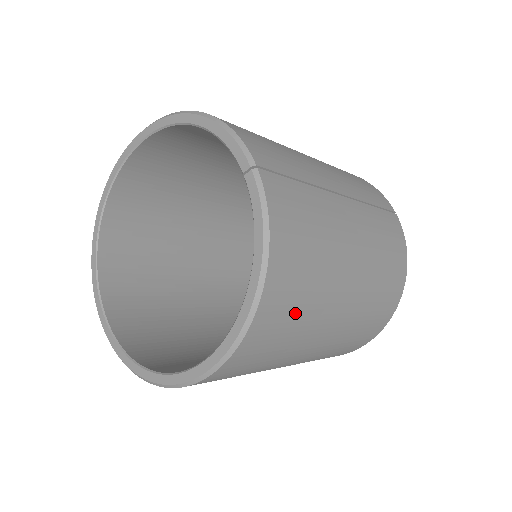
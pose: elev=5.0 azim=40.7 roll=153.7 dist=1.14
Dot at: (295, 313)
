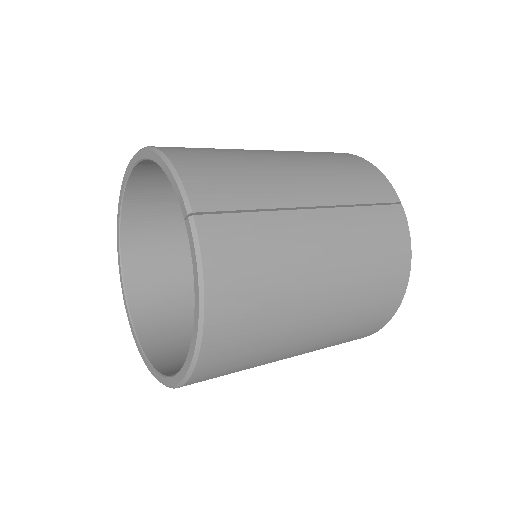
Dot at: (252, 334)
